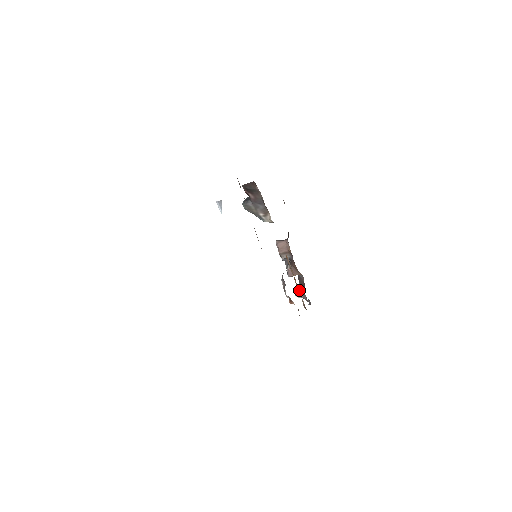
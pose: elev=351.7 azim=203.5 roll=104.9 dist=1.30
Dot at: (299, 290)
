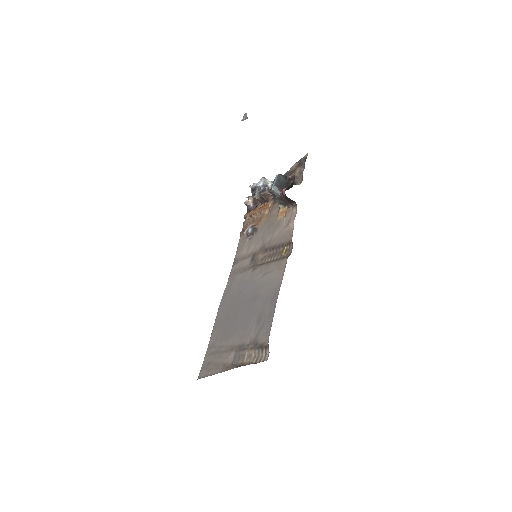
Dot at: (252, 216)
